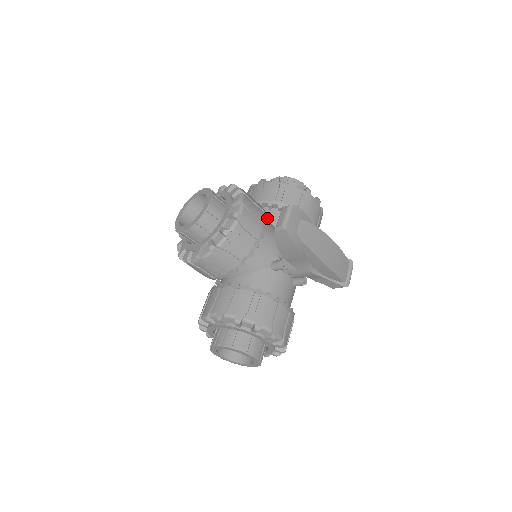
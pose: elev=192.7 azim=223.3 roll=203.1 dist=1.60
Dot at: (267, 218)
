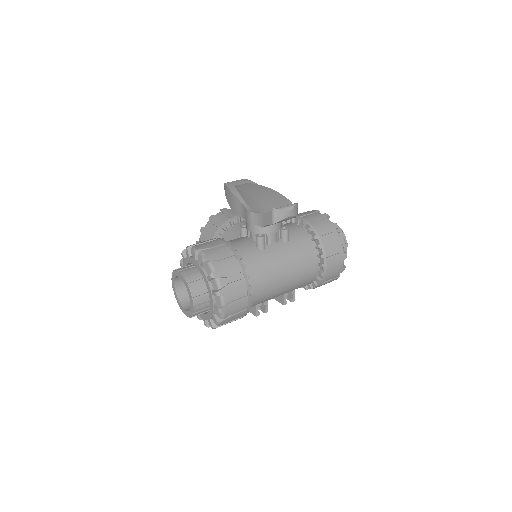
Dot at: occluded
